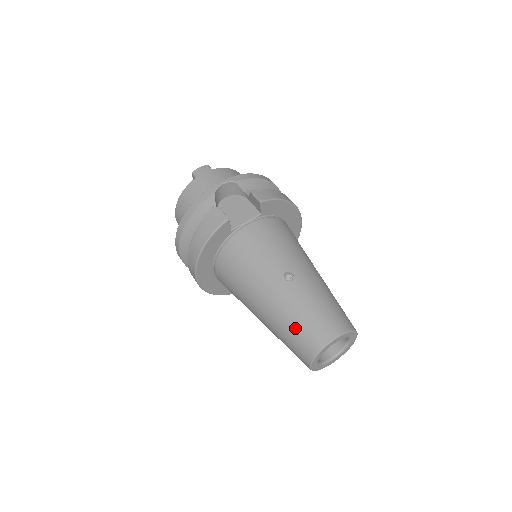
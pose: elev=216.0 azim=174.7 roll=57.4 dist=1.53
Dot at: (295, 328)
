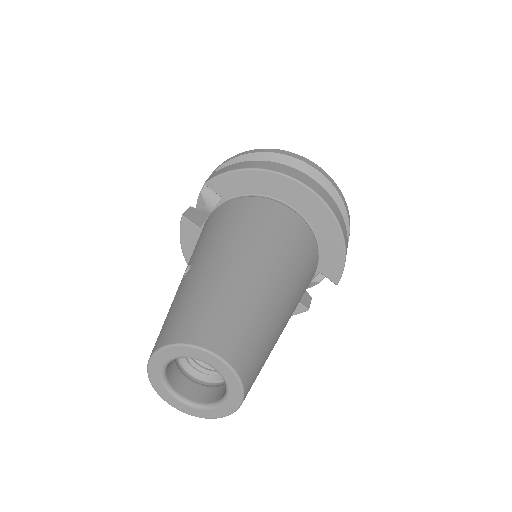
Dot at: occluded
